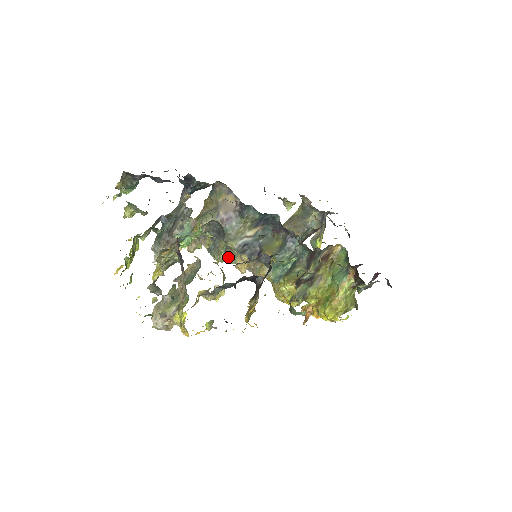
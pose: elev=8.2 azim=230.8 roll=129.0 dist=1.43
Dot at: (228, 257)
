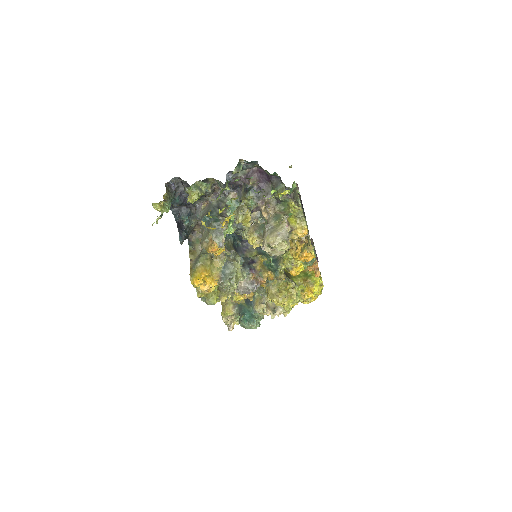
Dot at: (237, 276)
